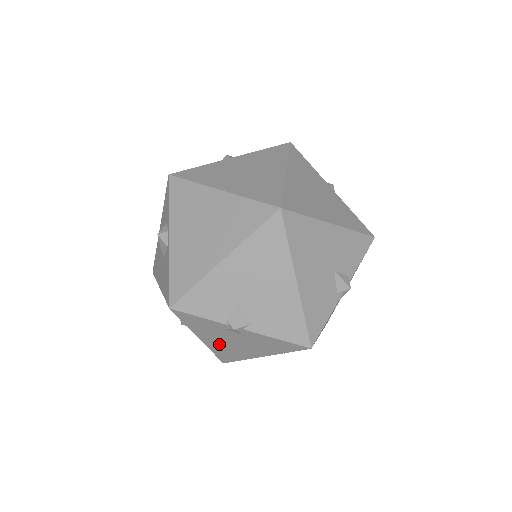
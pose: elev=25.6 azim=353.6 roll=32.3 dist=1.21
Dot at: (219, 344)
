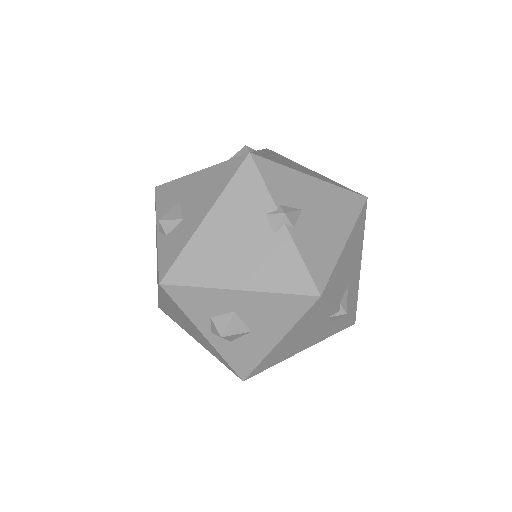
Dot at: (216, 239)
